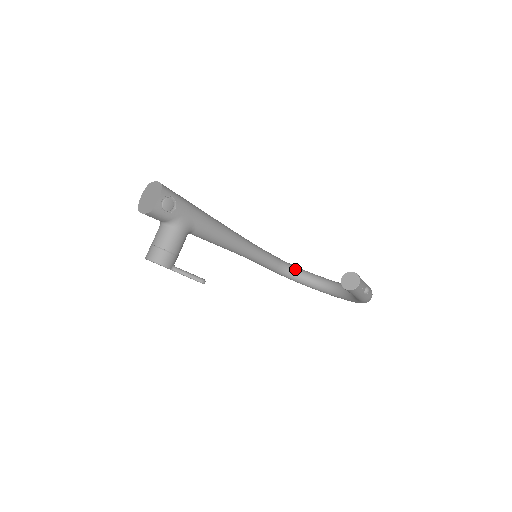
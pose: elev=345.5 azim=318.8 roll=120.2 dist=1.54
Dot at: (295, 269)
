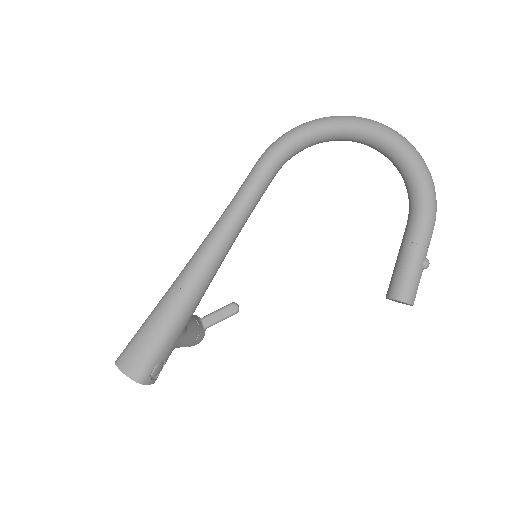
Dot at: (296, 148)
